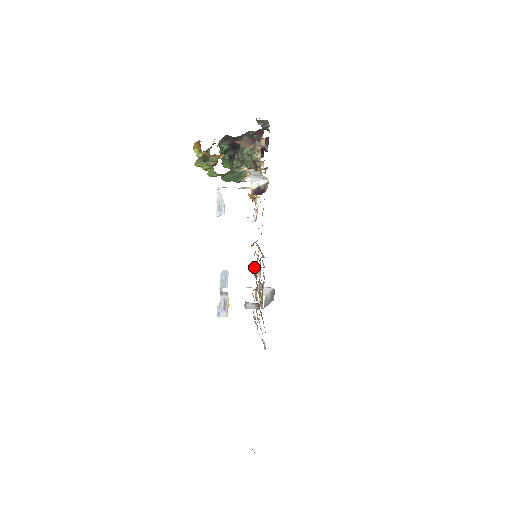
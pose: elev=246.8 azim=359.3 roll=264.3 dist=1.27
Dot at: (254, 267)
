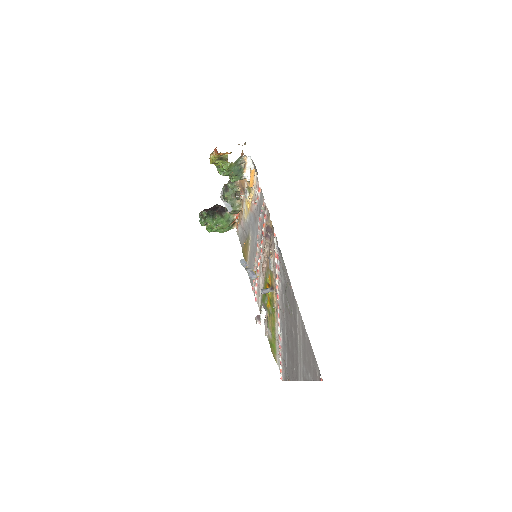
Dot at: (266, 227)
